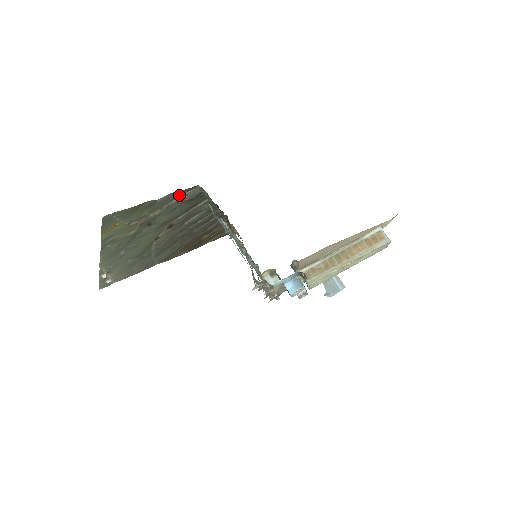
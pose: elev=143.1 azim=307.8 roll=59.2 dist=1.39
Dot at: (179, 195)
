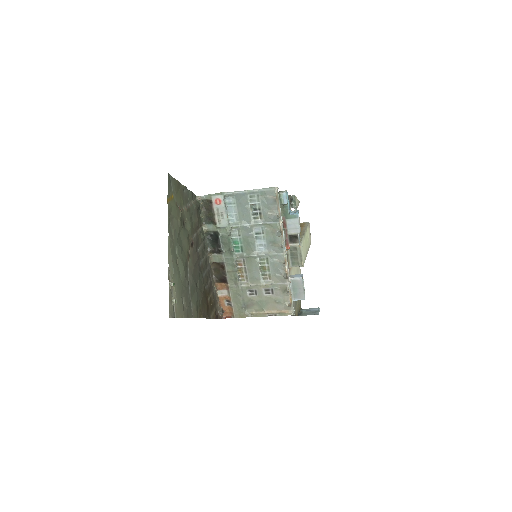
Dot at: (191, 198)
